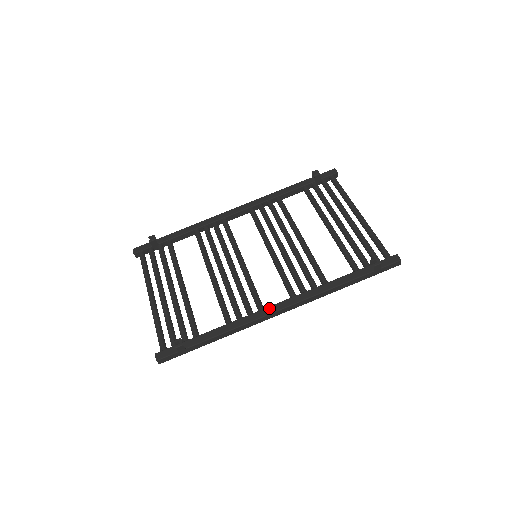
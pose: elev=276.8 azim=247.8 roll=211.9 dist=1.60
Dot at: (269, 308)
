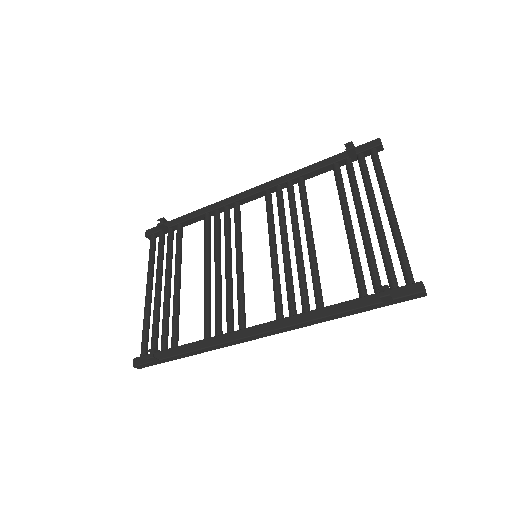
Dot at: (248, 329)
